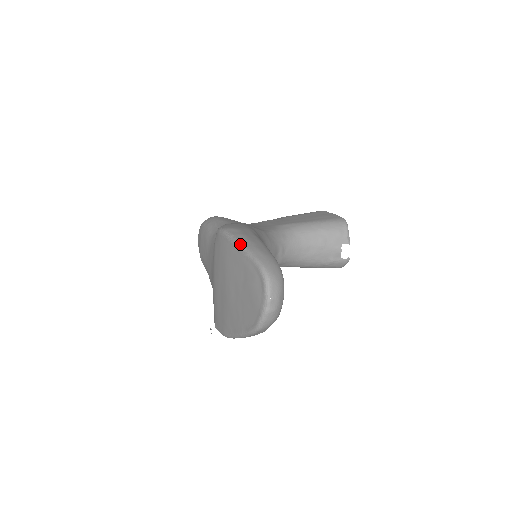
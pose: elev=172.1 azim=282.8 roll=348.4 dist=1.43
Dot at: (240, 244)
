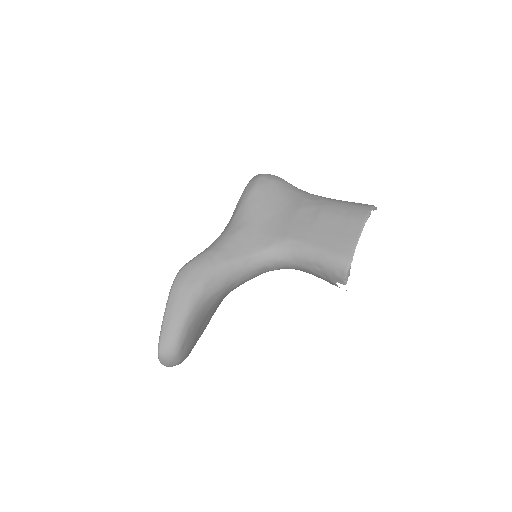
Dot at: (164, 312)
